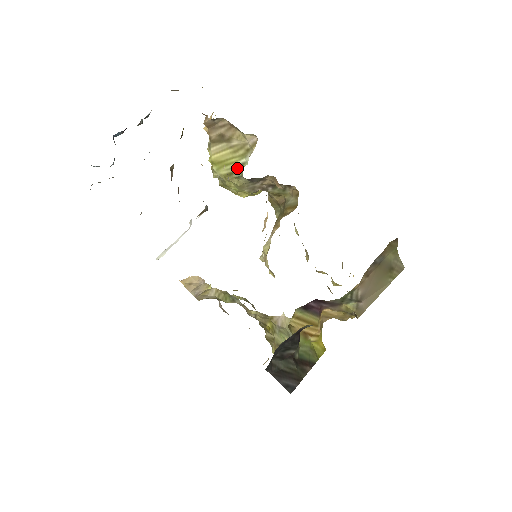
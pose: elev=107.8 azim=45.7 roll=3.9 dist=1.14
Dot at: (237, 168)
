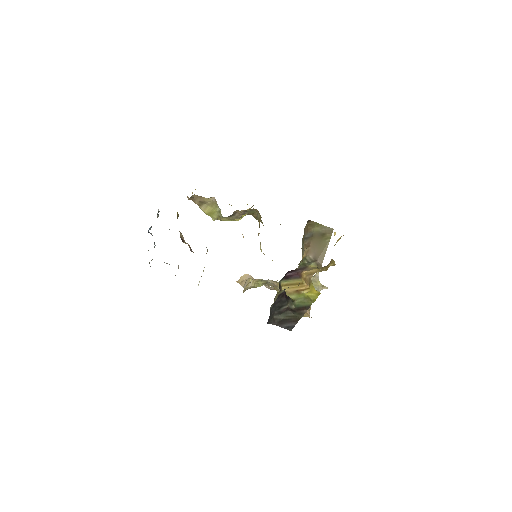
Dot at: (219, 213)
